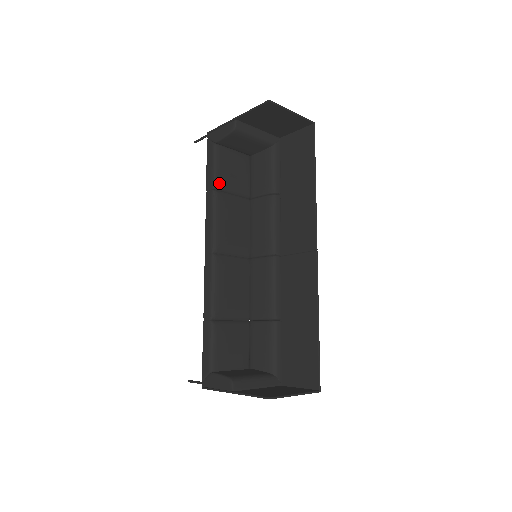
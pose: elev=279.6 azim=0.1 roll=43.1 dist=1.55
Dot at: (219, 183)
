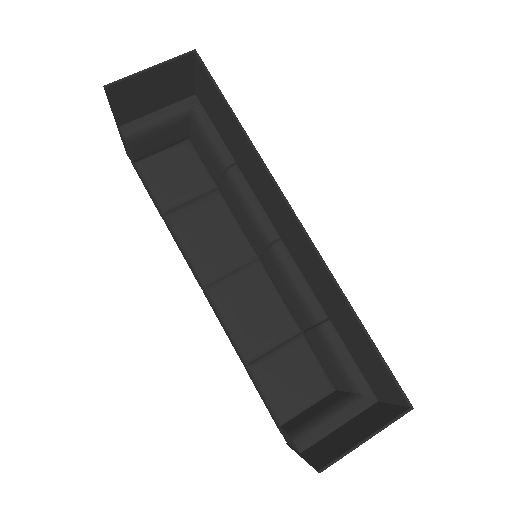
Dot at: (164, 204)
